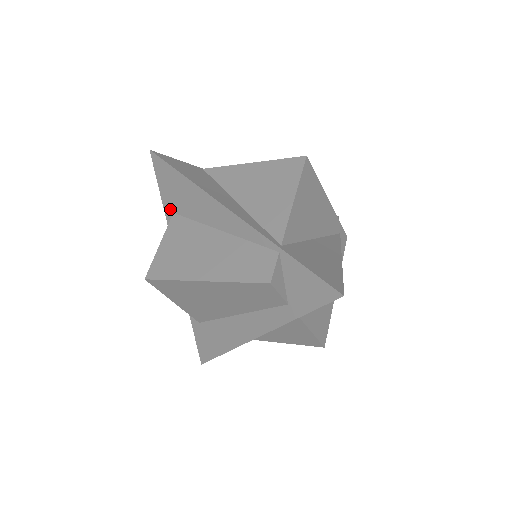
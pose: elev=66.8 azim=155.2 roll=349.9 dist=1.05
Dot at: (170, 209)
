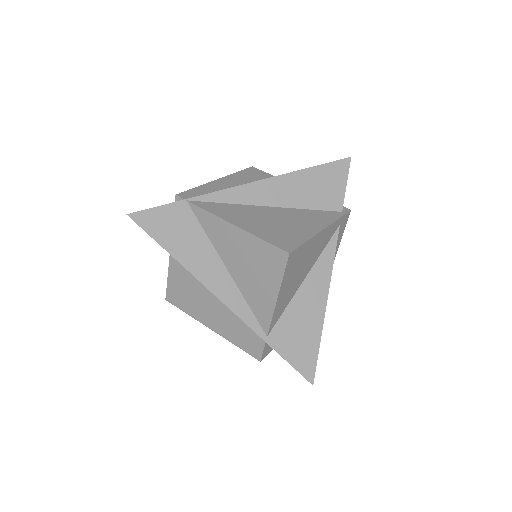
Dot at: occluded
